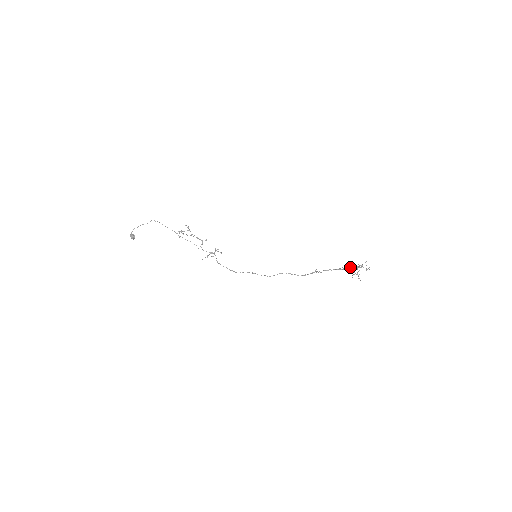
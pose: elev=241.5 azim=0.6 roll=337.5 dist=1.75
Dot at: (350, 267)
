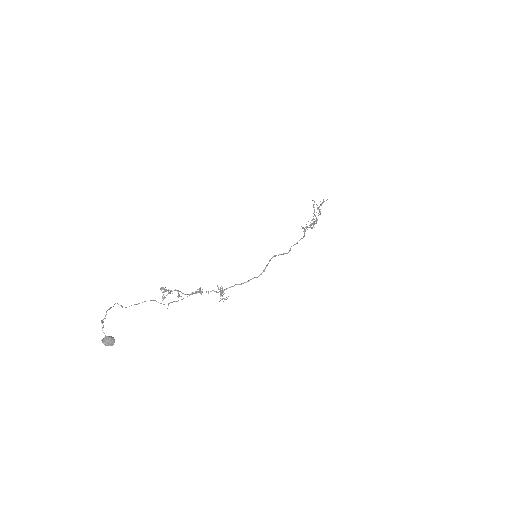
Dot at: (312, 220)
